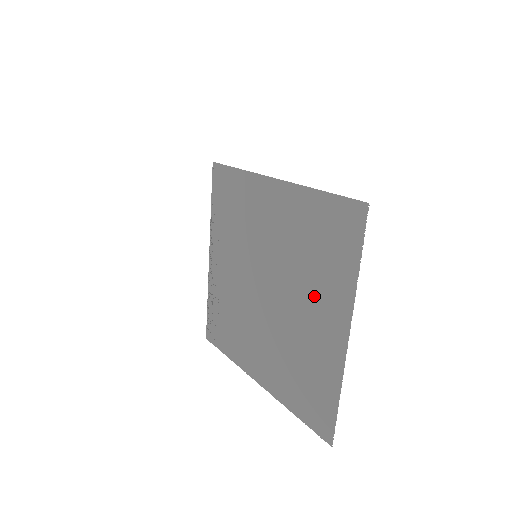
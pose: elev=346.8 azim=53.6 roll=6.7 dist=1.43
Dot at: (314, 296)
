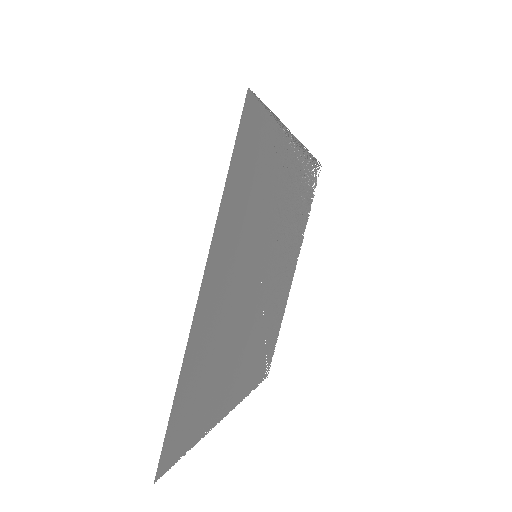
Dot at: occluded
